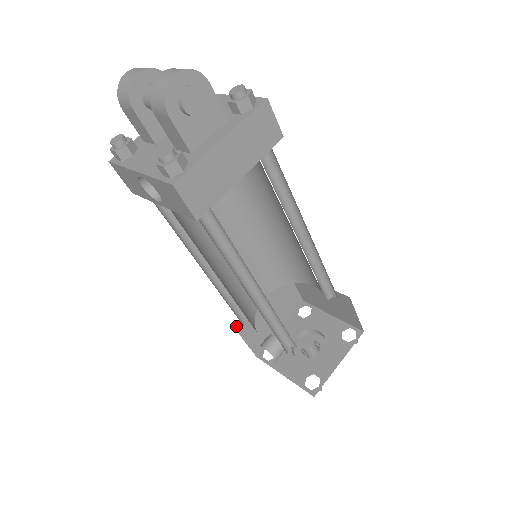
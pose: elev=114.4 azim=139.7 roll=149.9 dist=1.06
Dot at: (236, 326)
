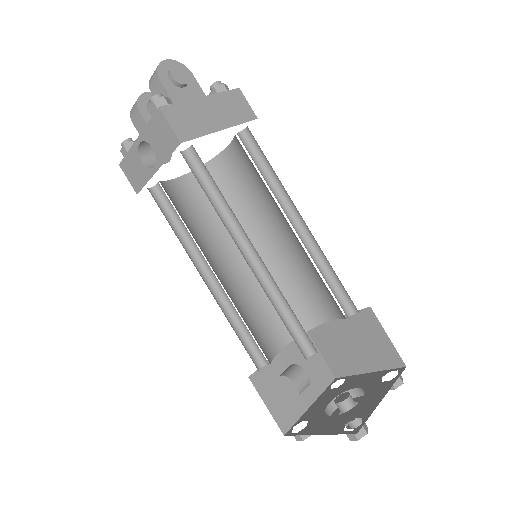
Dot at: (251, 377)
